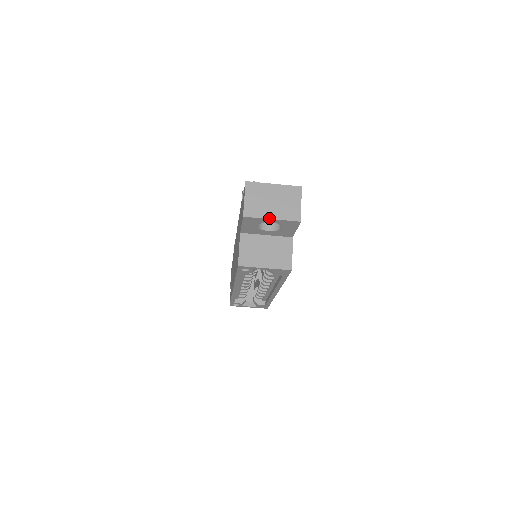
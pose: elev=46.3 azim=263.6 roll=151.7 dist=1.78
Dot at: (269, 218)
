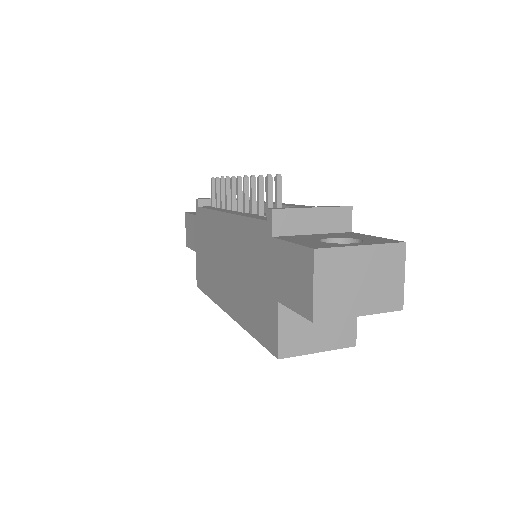
Dot at: (355, 315)
